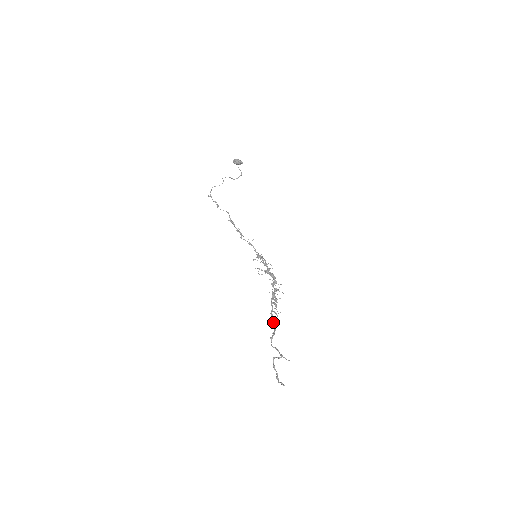
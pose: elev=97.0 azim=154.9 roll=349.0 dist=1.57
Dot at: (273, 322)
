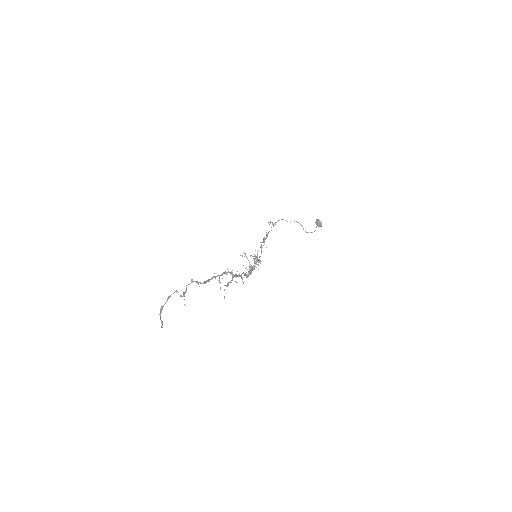
Dot at: (209, 279)
